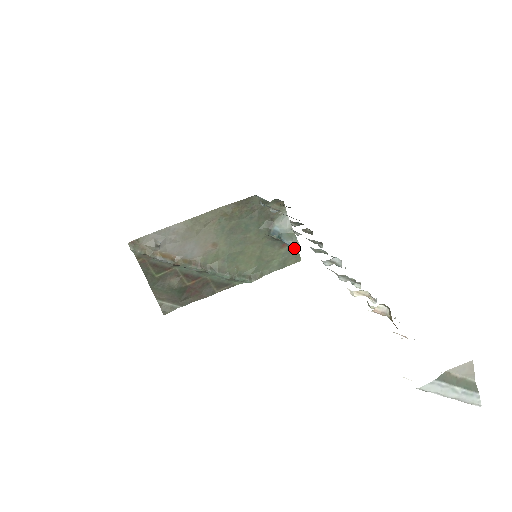
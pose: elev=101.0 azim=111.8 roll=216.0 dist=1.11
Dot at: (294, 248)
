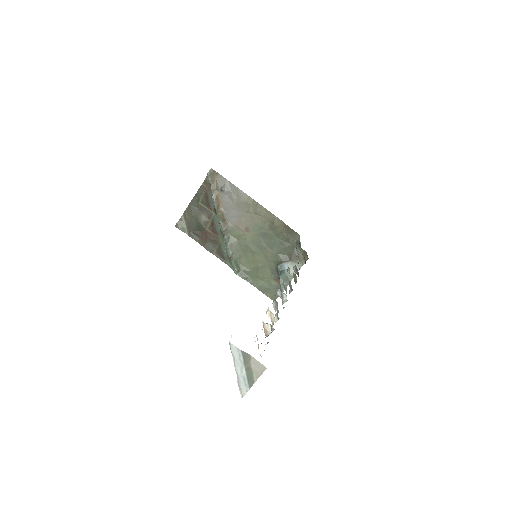
Dot at: (280, 289)
